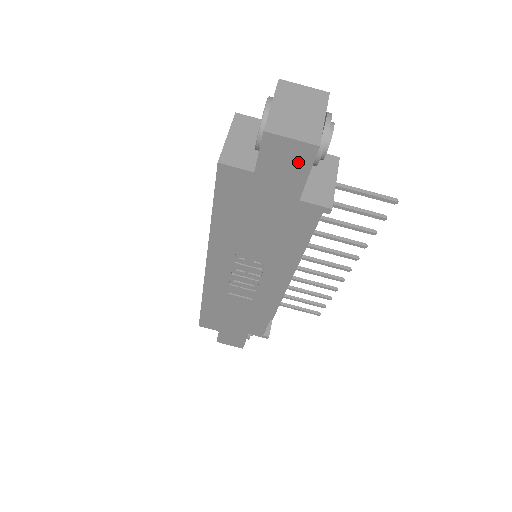
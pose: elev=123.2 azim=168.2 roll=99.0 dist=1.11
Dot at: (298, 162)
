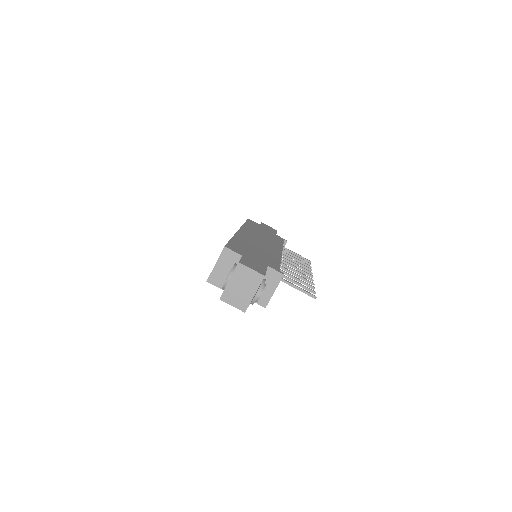
Dot at: occluded
